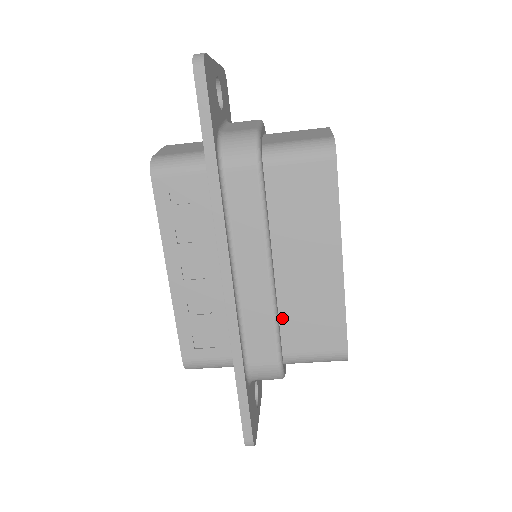
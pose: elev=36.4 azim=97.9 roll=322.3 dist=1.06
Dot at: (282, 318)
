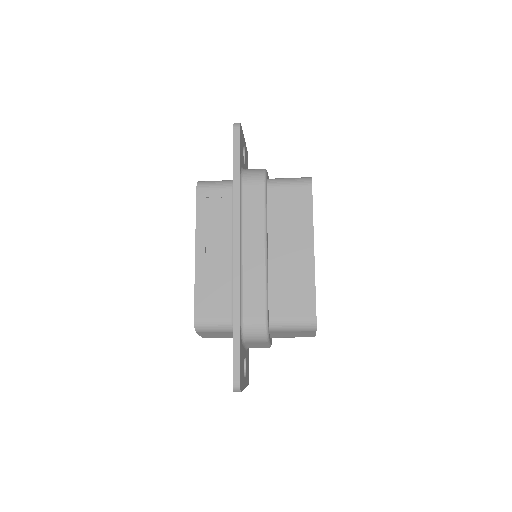
Dot at: (271, 289)
